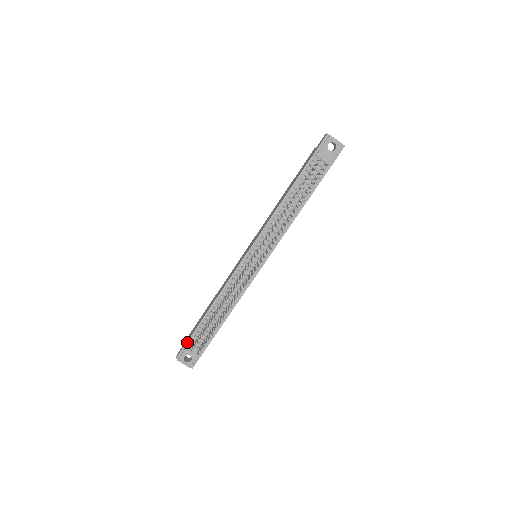
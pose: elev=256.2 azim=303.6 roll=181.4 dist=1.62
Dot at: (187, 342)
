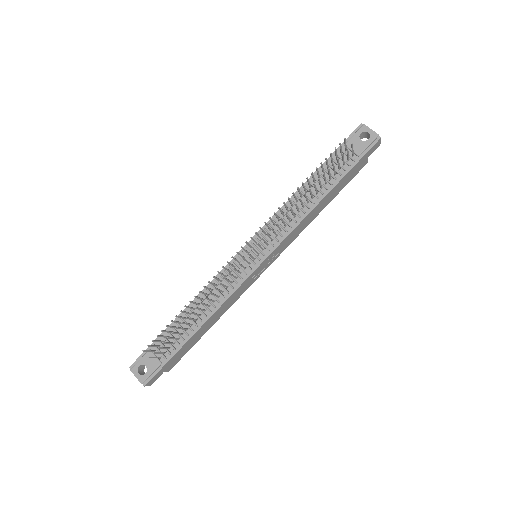
Dot at: (148, 348)
